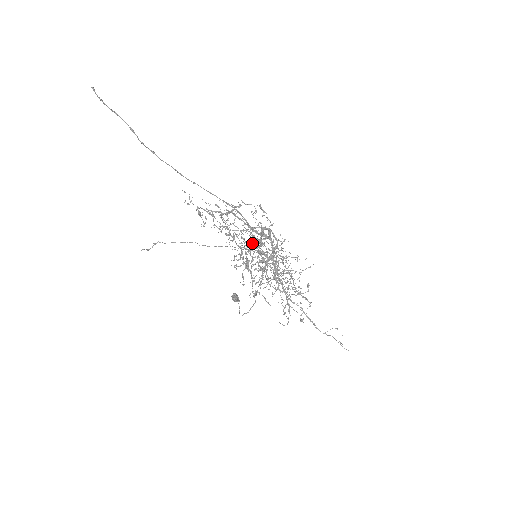
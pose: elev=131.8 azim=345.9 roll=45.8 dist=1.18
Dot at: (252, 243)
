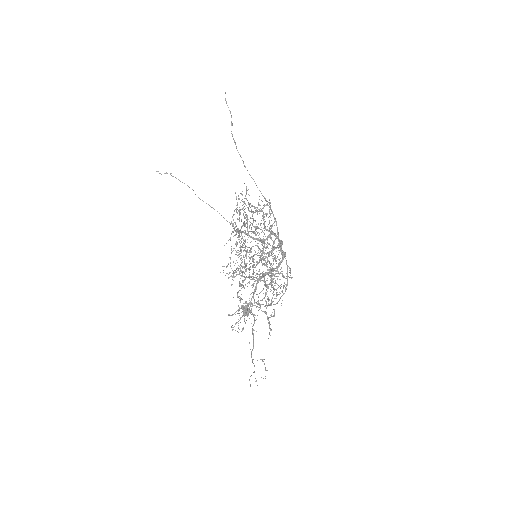
Dot at: occluded
